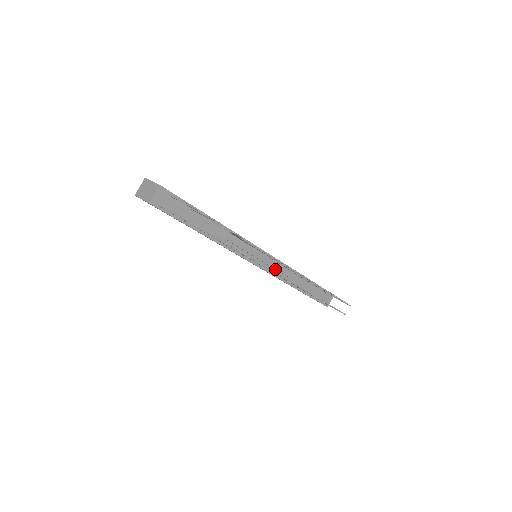
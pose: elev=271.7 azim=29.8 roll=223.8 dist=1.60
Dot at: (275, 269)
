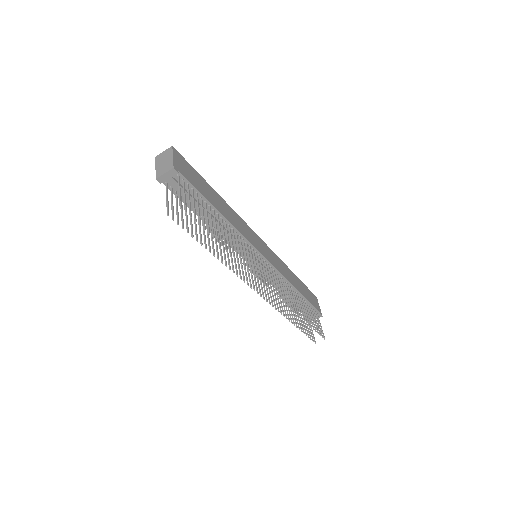
Dot at: (269, 274)
